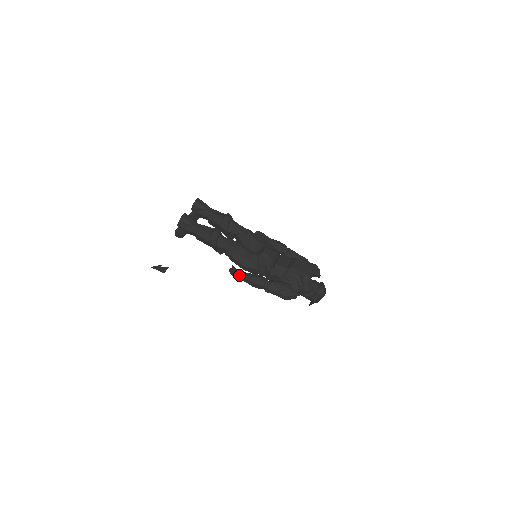
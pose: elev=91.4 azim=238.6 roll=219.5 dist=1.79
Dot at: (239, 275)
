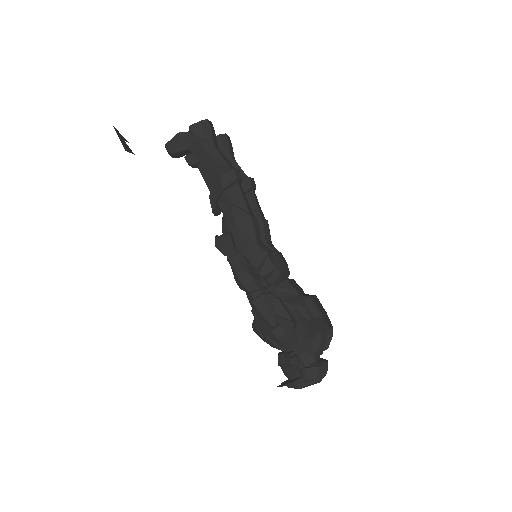
Dot at: (233, 247)
